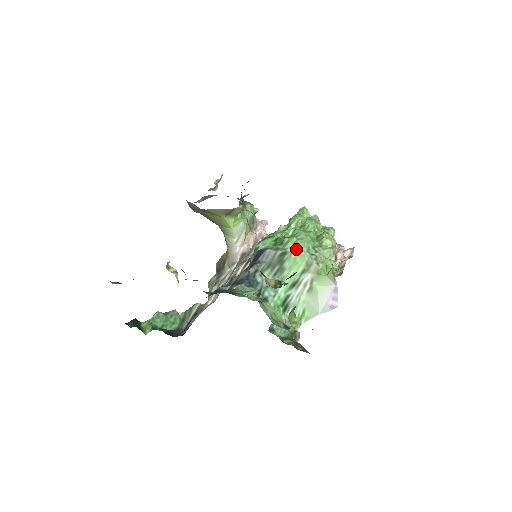
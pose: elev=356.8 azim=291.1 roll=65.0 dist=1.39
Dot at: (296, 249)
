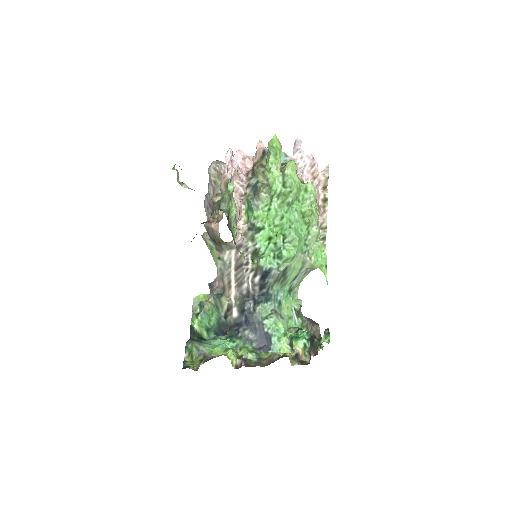
Dot at: (294, 260)
